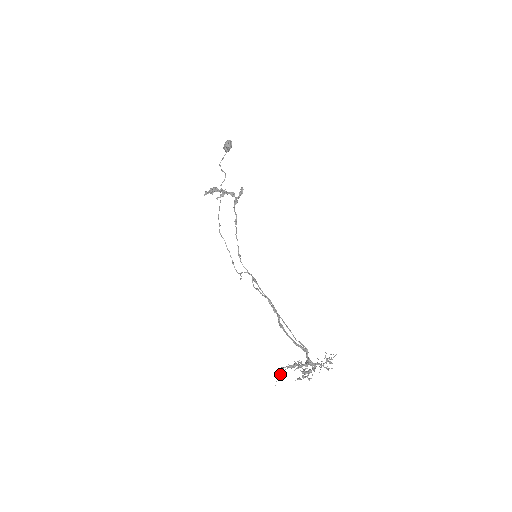
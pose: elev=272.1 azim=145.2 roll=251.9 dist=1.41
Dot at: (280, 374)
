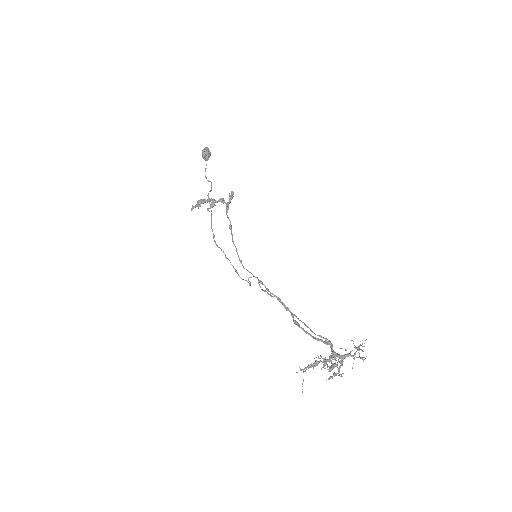
Dot at: occluded
